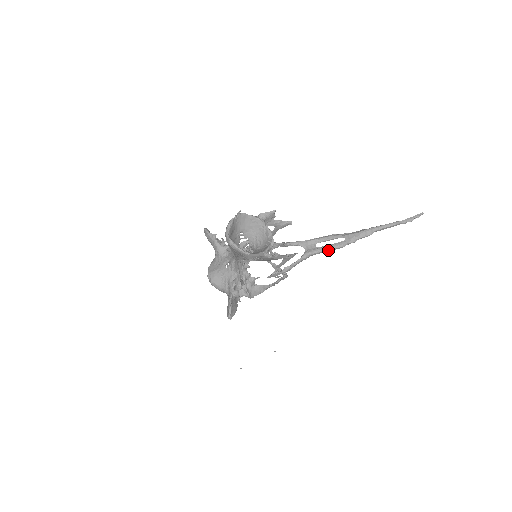
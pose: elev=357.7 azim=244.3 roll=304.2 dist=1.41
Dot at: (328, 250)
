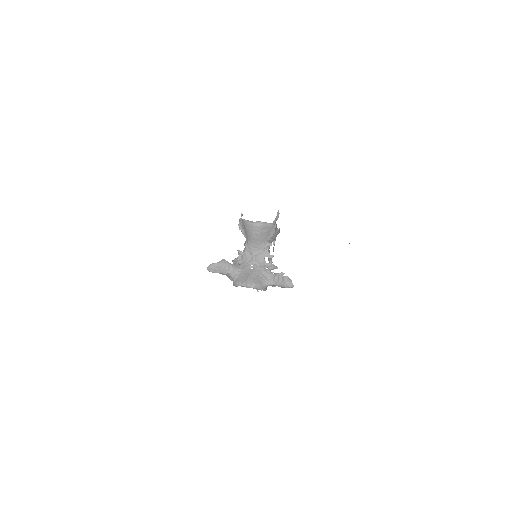
Dot at: occluded
